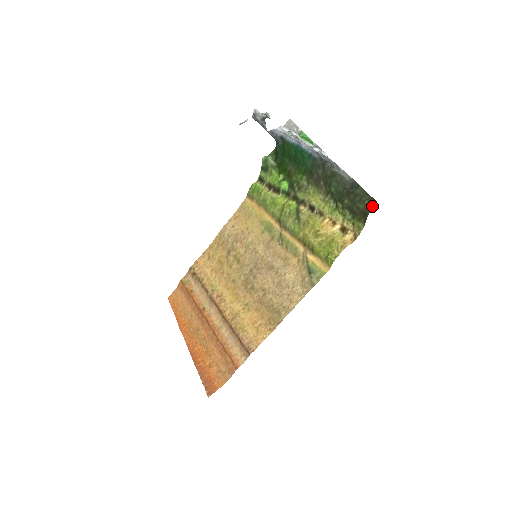
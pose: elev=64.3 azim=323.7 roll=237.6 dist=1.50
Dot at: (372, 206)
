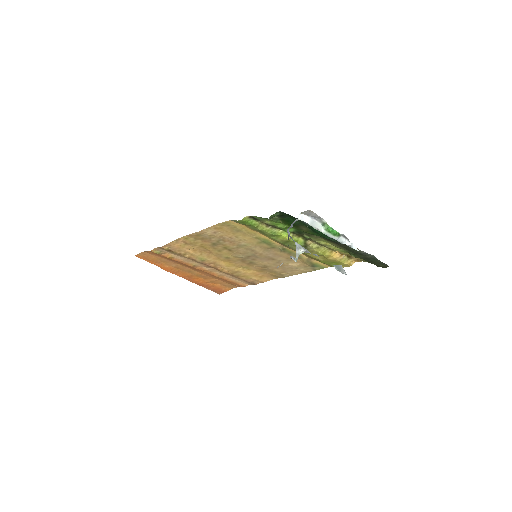
Dot at: occluded
